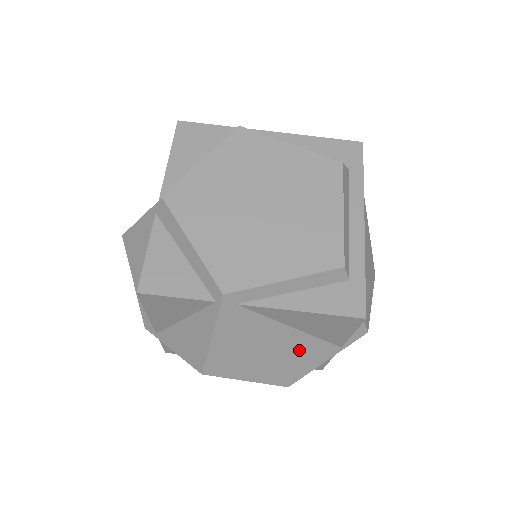
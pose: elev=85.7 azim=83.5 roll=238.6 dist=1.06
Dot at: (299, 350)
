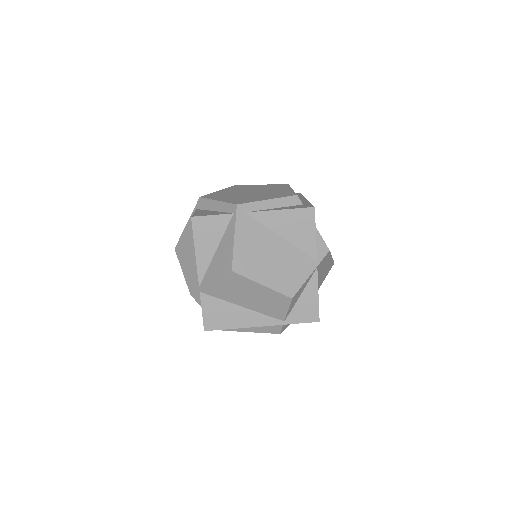
Dot at: (290, 259)
